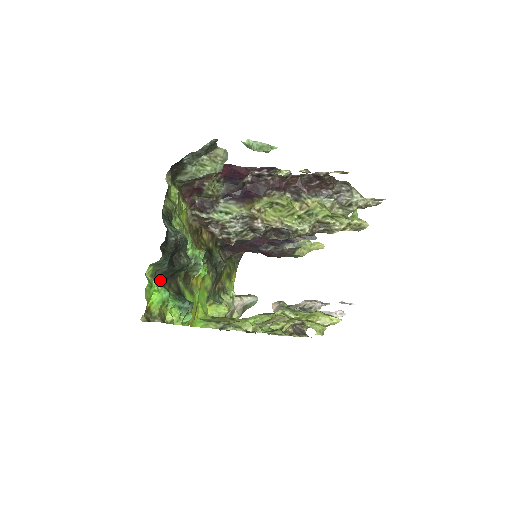
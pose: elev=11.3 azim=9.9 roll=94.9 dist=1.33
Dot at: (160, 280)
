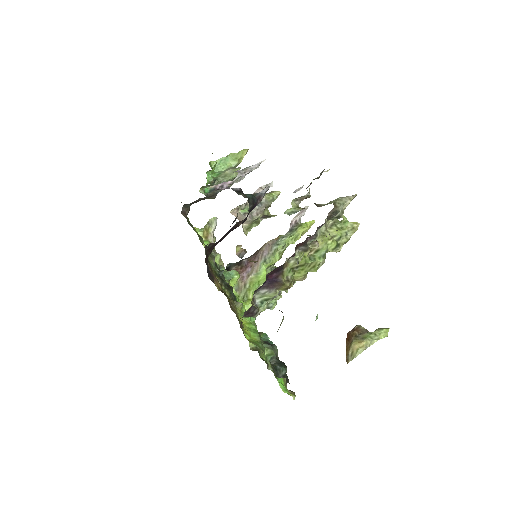
Dot at: occluded
